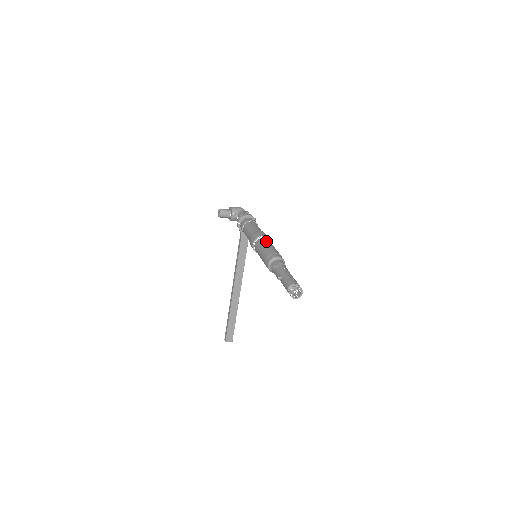
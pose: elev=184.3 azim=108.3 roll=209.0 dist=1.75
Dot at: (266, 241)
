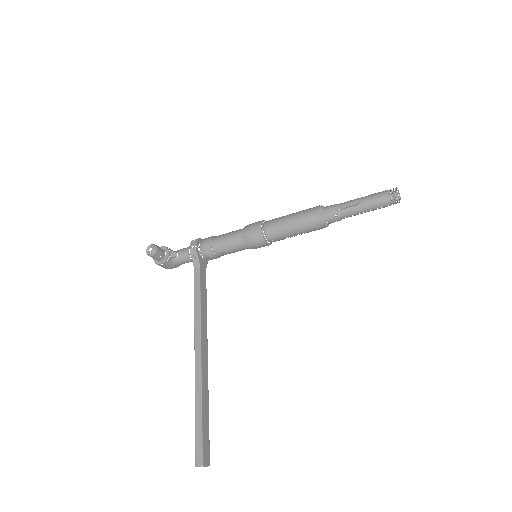
Dot at: occluded
